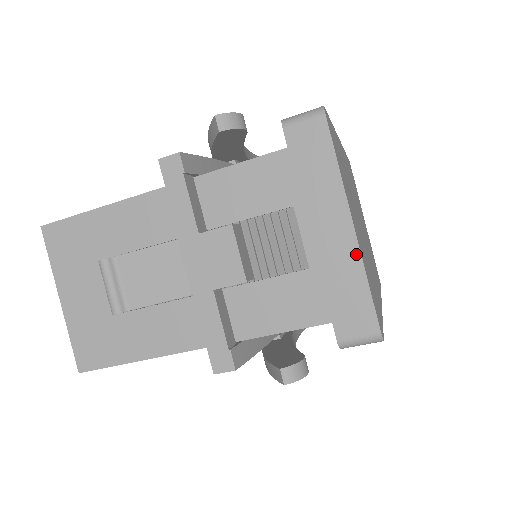
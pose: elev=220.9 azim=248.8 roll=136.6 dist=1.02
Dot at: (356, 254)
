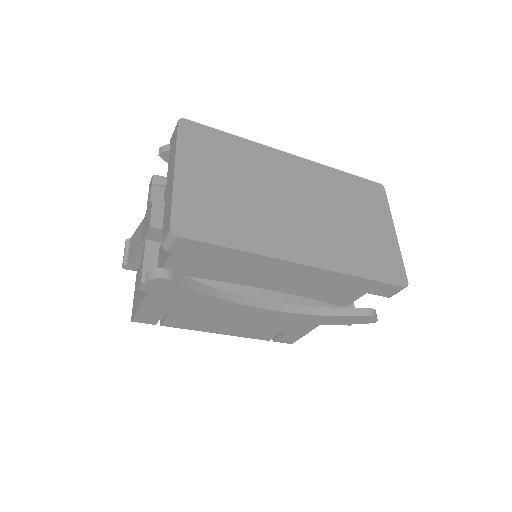
Dot at: (172, 186)
